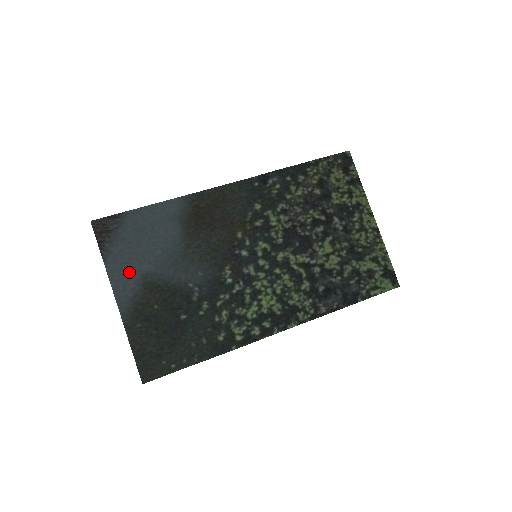
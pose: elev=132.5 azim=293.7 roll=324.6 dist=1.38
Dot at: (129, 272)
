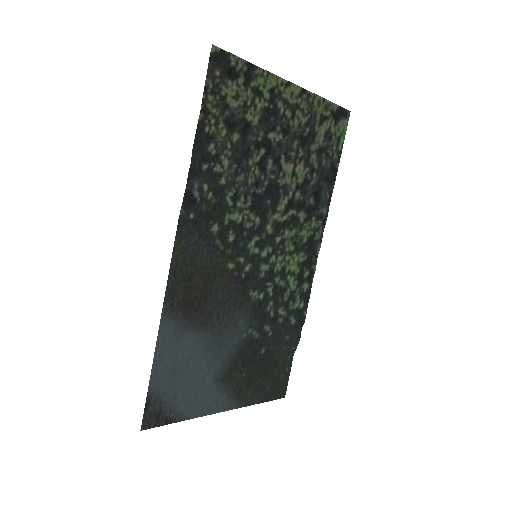
Dot at: (206, 396)
